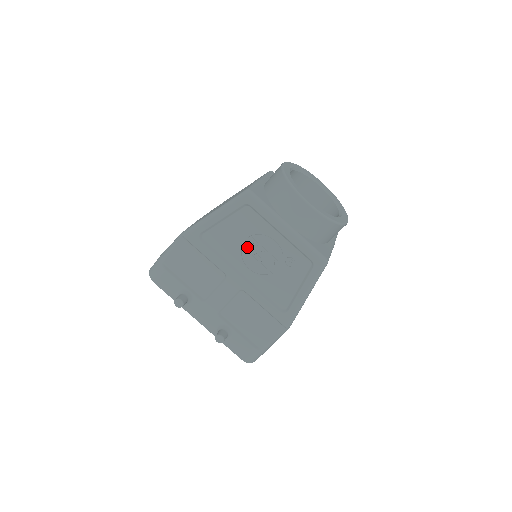
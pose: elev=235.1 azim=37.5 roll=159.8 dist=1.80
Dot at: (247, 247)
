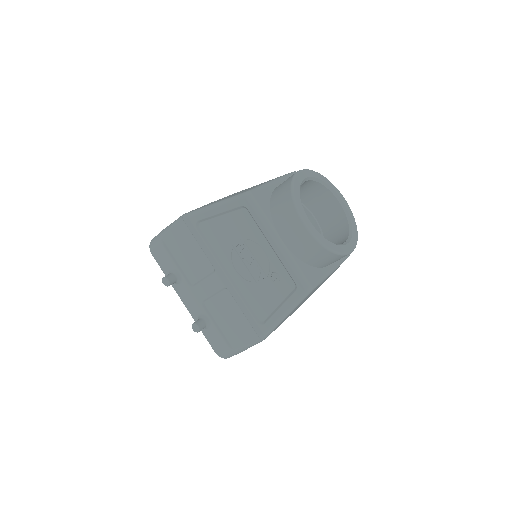
Dot at: (238, 249)
